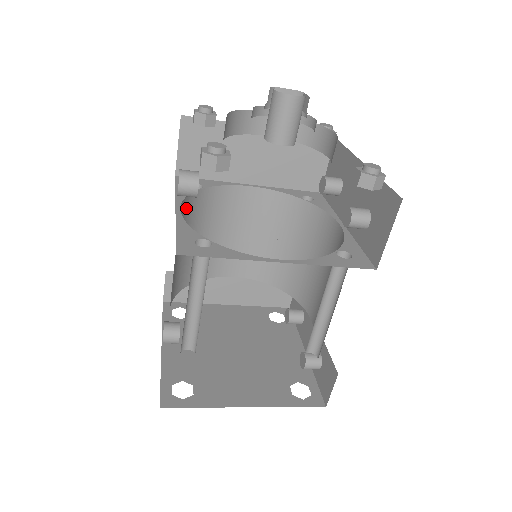
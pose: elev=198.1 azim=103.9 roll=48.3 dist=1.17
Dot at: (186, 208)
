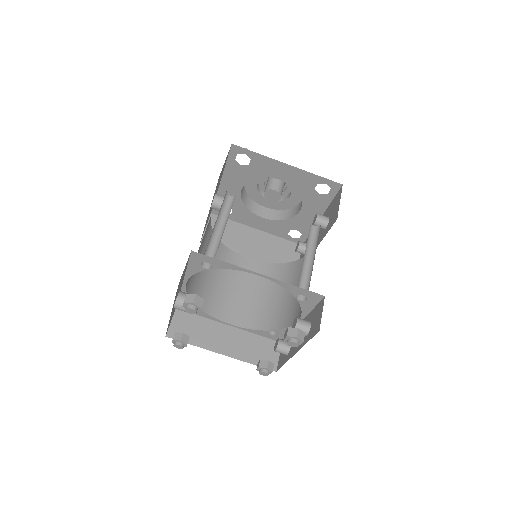
Dot at: occluded
